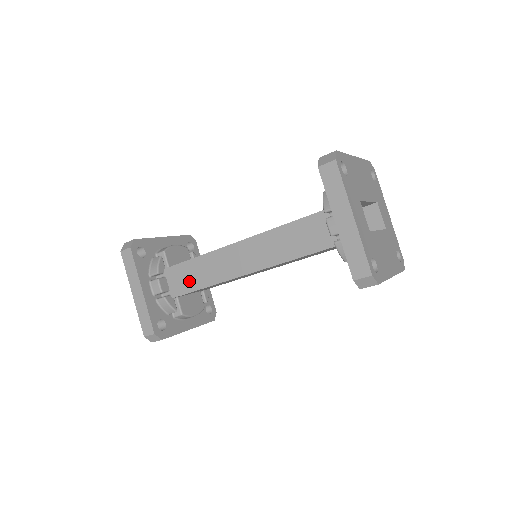
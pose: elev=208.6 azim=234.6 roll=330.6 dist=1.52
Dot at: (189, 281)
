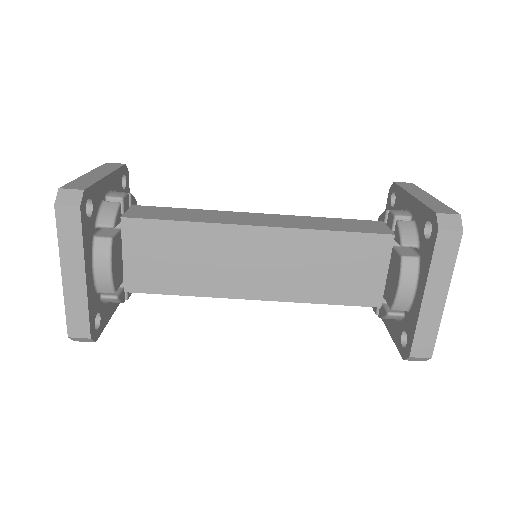
Dot at: (165, 215)
